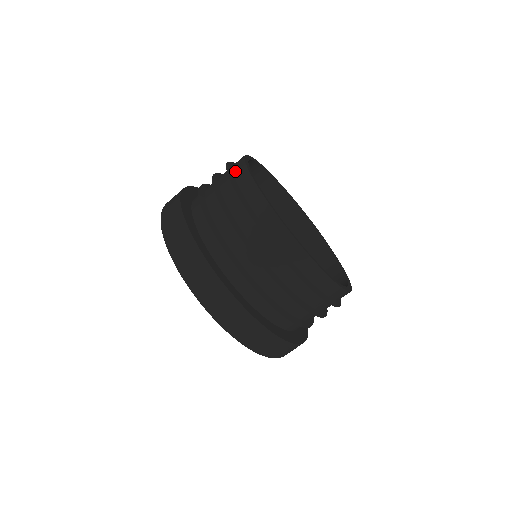
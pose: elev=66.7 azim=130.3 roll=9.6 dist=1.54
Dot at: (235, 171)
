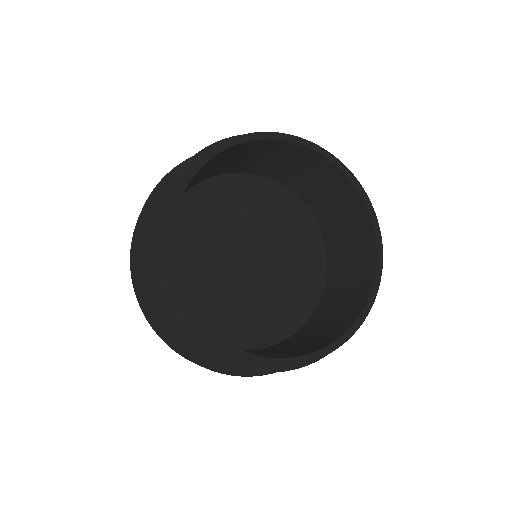
Dot at: (191, 327)
